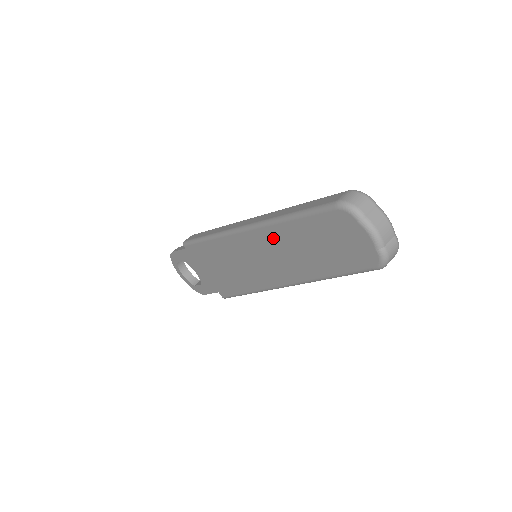
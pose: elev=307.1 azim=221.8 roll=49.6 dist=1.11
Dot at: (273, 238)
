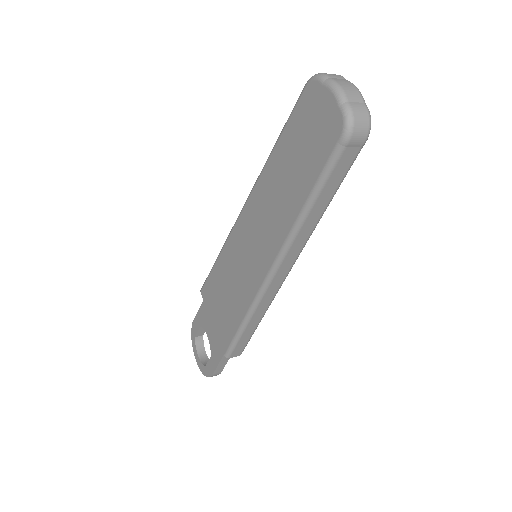
Dot at: (263, 191)
